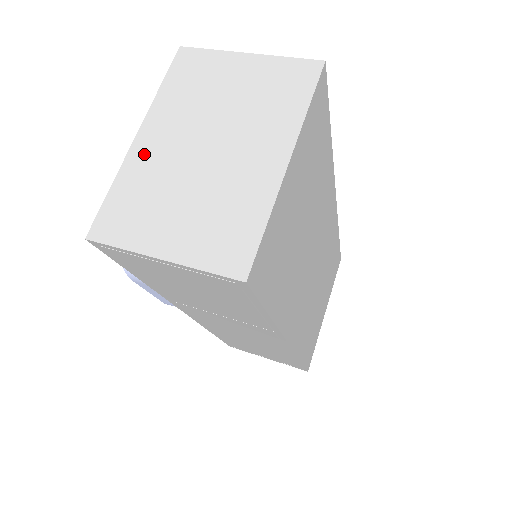
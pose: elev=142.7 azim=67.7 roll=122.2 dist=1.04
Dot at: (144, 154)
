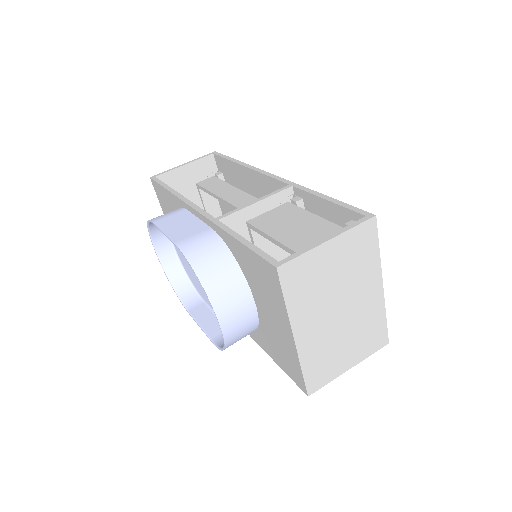
Dot at: (307, 343)
